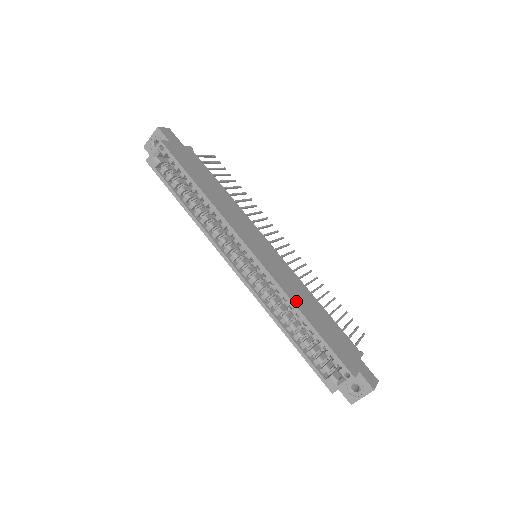
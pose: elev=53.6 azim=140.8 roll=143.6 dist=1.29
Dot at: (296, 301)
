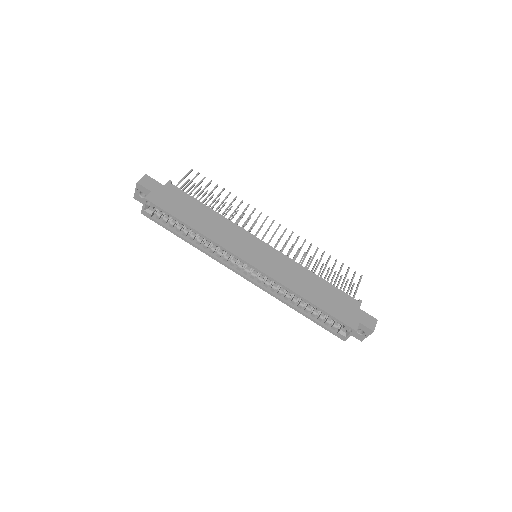
Dot at: (297, 289)
